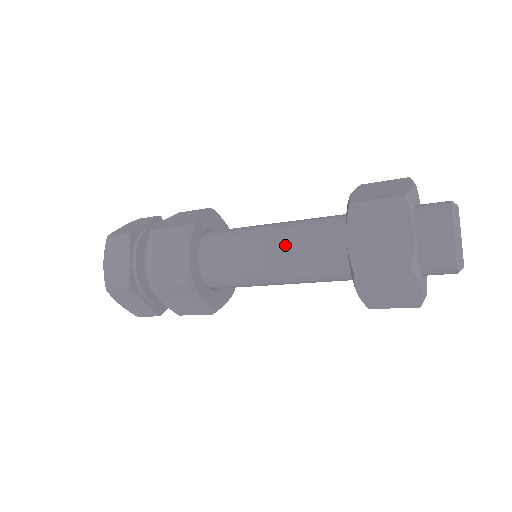
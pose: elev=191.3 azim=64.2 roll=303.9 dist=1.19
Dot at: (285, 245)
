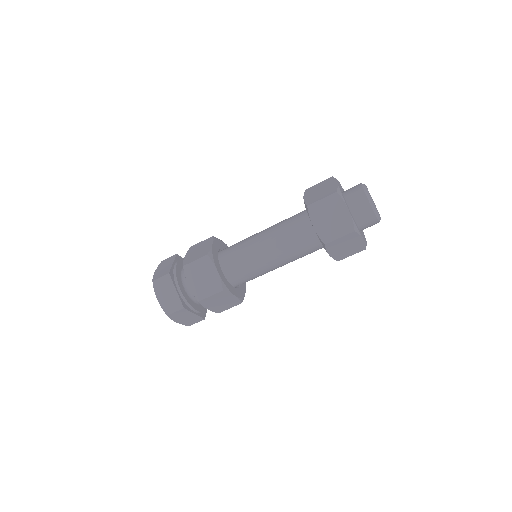
Dot at: (276, 243)
